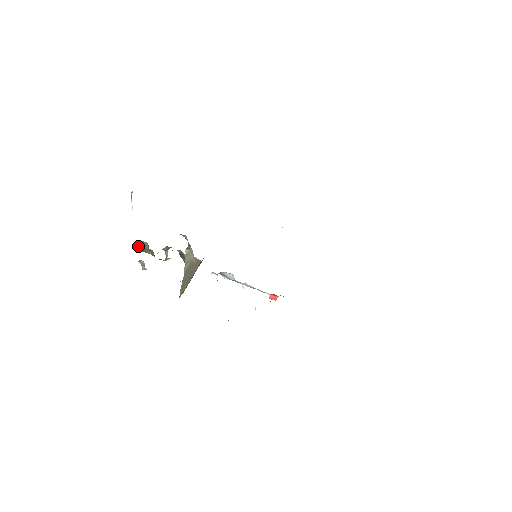
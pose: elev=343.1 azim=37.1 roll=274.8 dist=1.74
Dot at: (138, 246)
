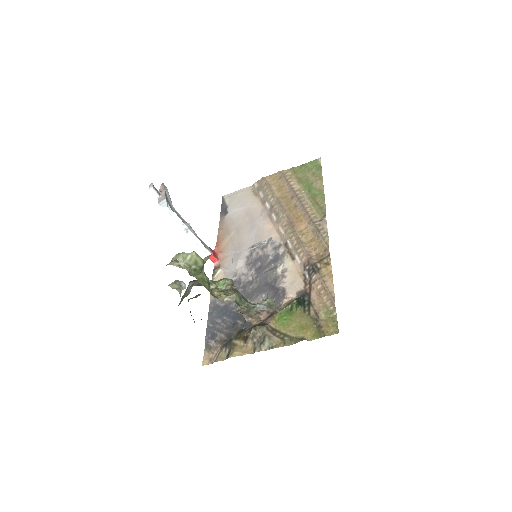
Dot at: (192, 265)
